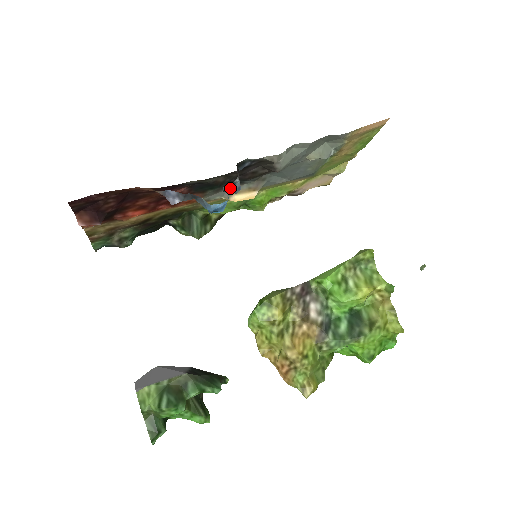
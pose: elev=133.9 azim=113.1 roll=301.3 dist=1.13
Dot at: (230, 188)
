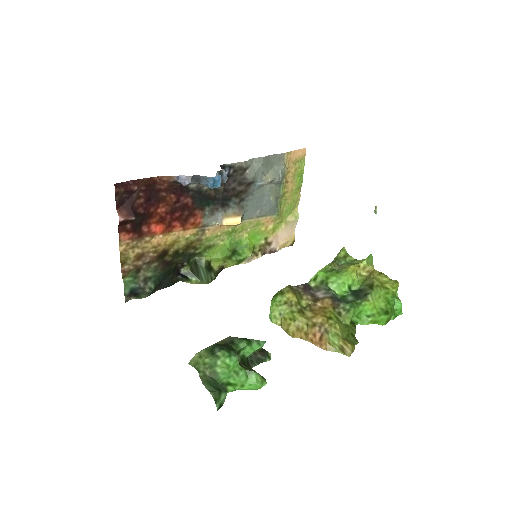
Dot at: occluded
